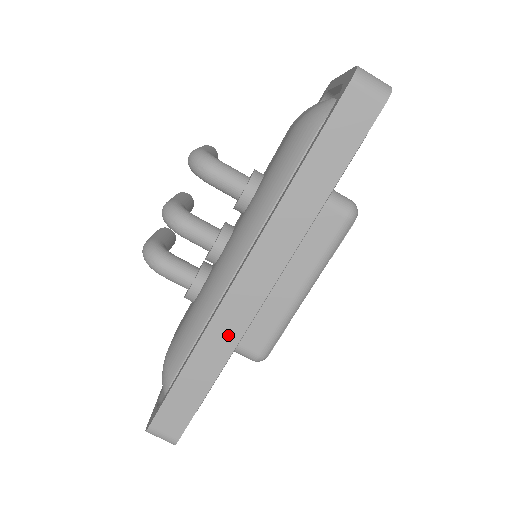
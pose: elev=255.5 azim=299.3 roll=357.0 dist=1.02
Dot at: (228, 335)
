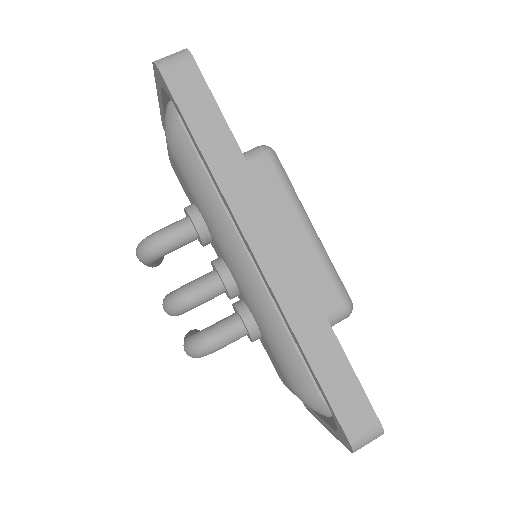
Dot at: (302, 300)
